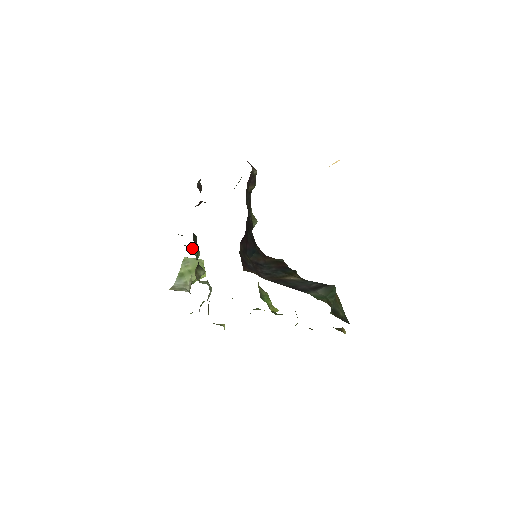
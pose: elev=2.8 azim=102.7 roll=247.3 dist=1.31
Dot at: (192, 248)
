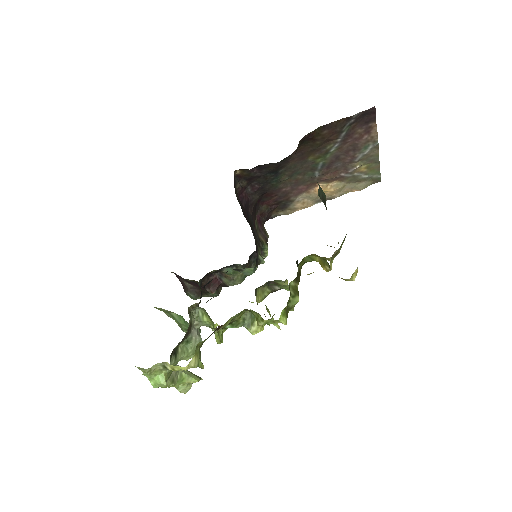
Dot at: occluded
